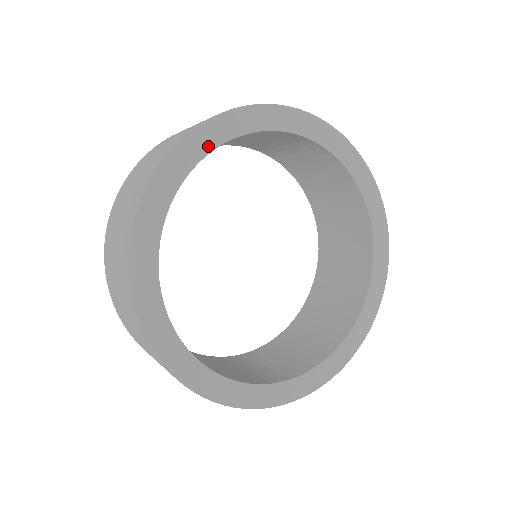
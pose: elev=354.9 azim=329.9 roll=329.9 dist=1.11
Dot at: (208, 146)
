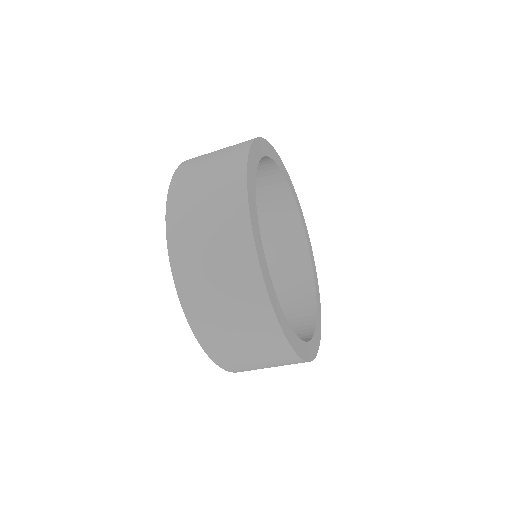
Dot at: (290, 187)
